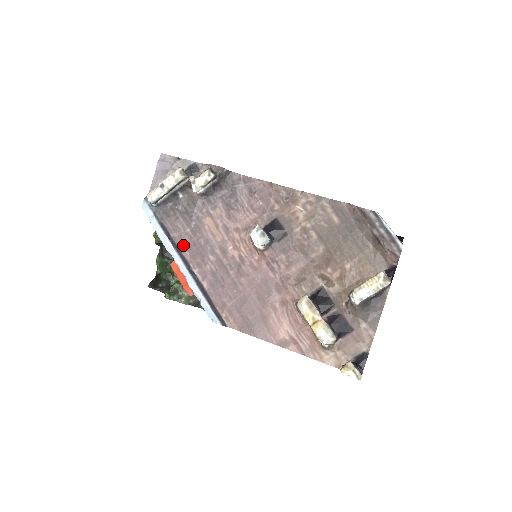
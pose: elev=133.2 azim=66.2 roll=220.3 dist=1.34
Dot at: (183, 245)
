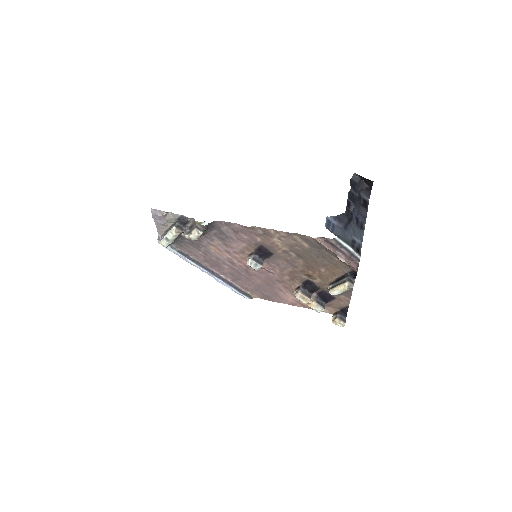
Dot at: (202, 261)
